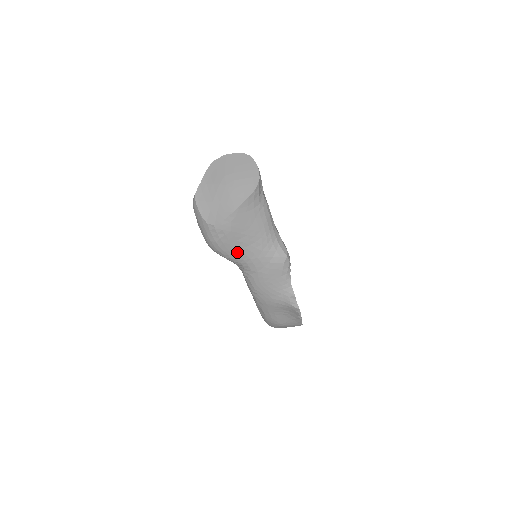
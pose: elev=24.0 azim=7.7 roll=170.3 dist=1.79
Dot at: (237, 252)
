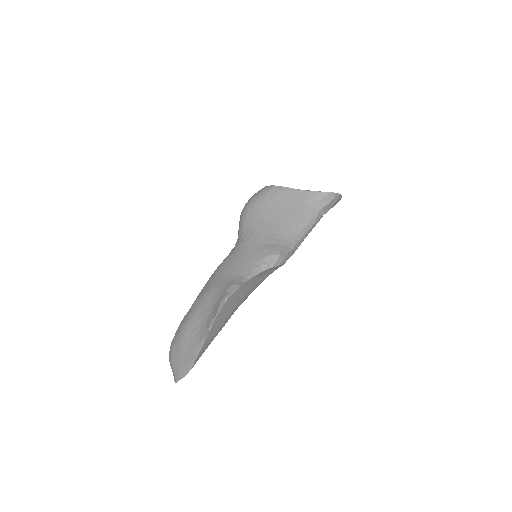
Dot at: (254, 217)
